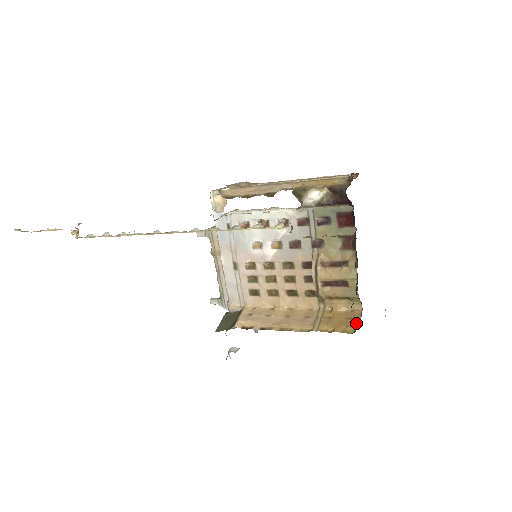
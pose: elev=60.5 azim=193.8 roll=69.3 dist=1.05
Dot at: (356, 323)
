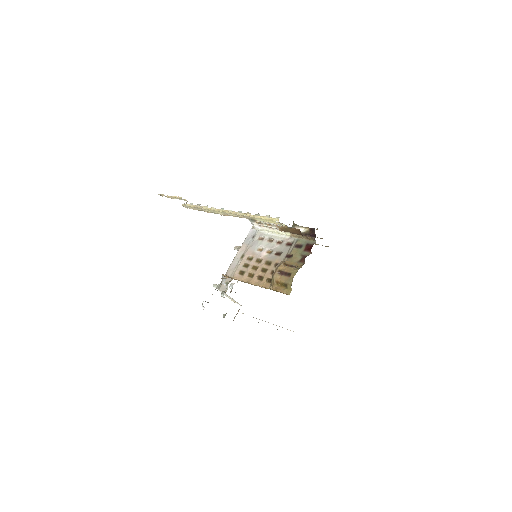
Dot at: occluded
